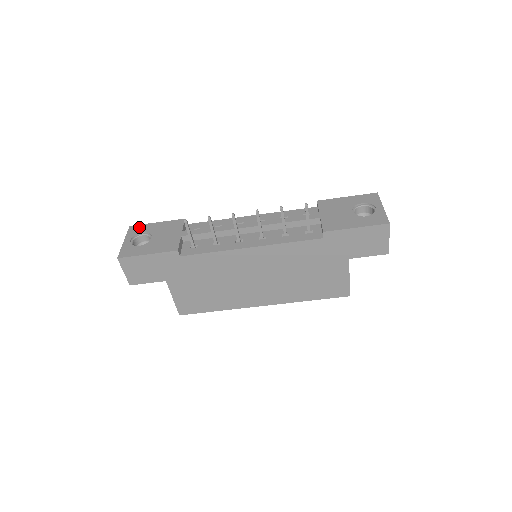
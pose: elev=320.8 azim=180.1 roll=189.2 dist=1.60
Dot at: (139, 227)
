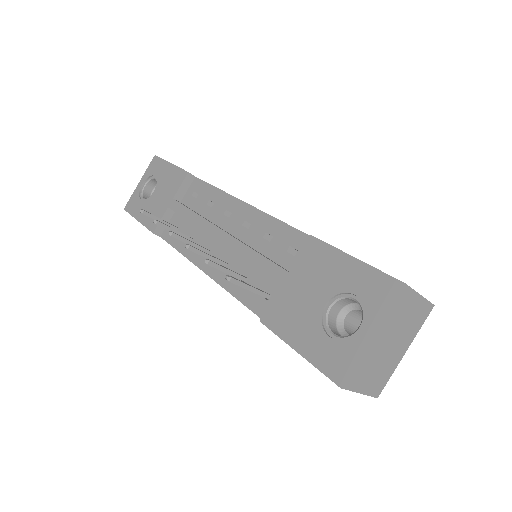
Dot at: (157, 163)
